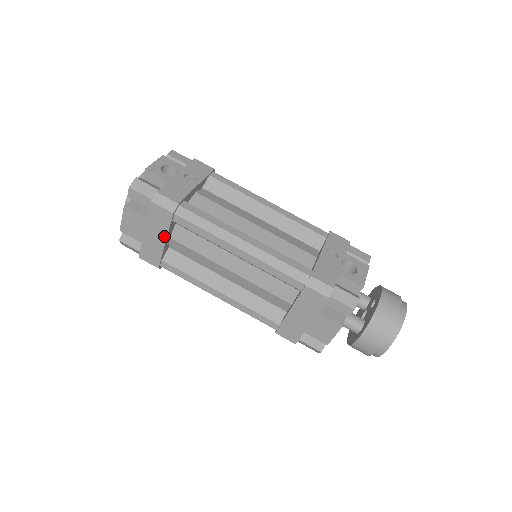
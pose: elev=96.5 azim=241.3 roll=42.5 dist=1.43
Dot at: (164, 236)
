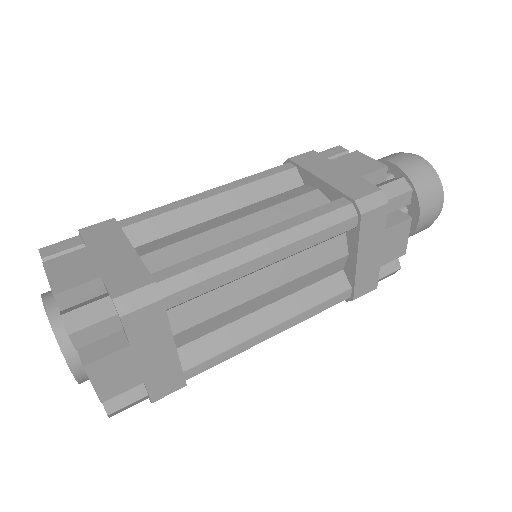
Dot at: (124, 243)
